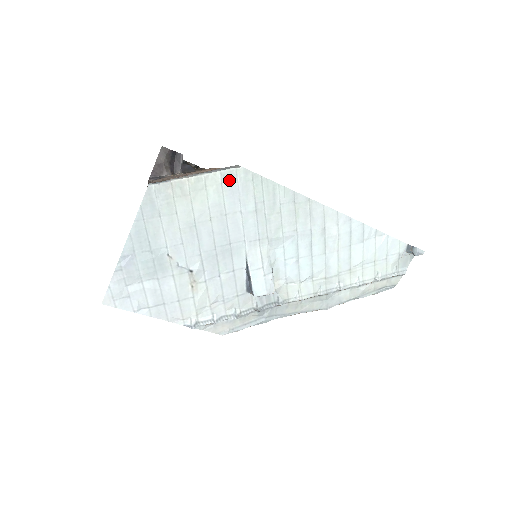
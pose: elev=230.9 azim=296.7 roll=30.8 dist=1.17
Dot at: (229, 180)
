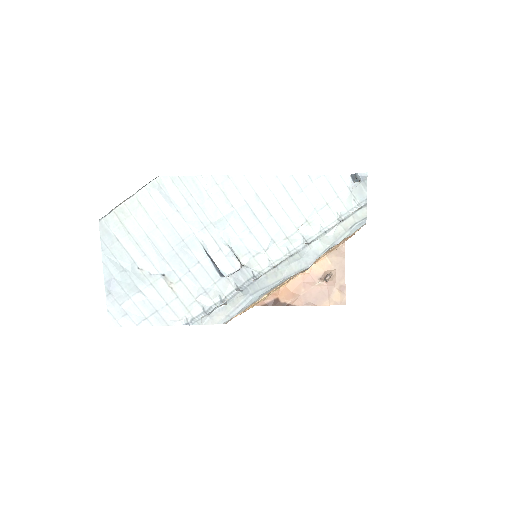
Dot at: (155, 191)
